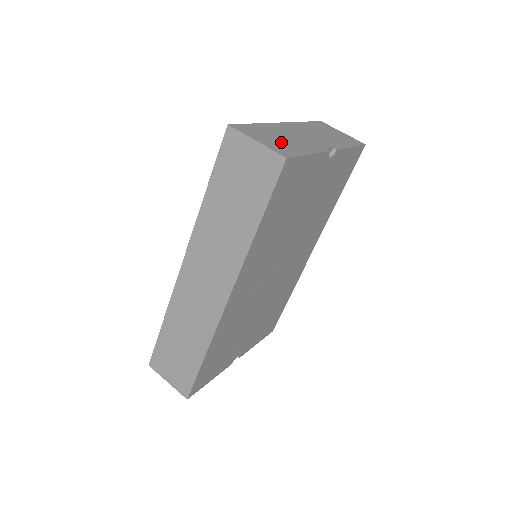
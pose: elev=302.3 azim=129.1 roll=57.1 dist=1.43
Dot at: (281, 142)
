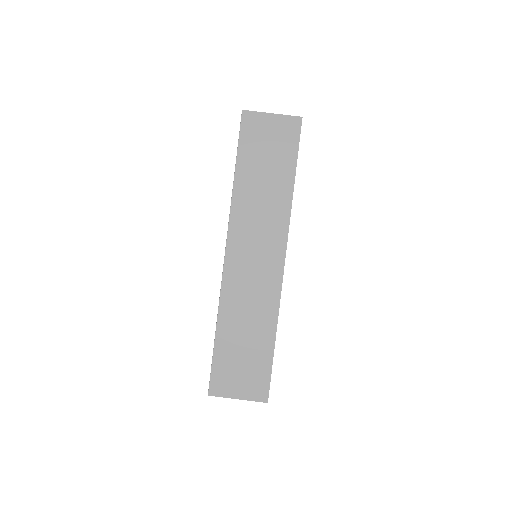
Dot at: occluded
